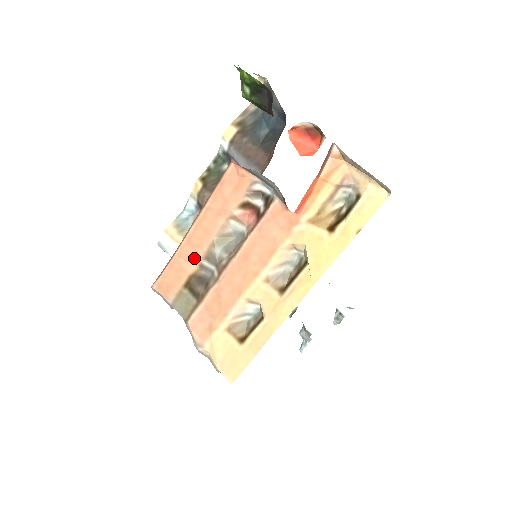
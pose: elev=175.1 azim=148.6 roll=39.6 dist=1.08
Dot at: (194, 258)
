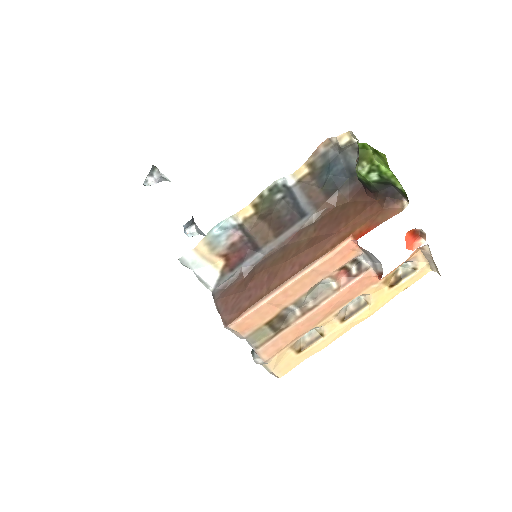
Dot at: (283, 304)
